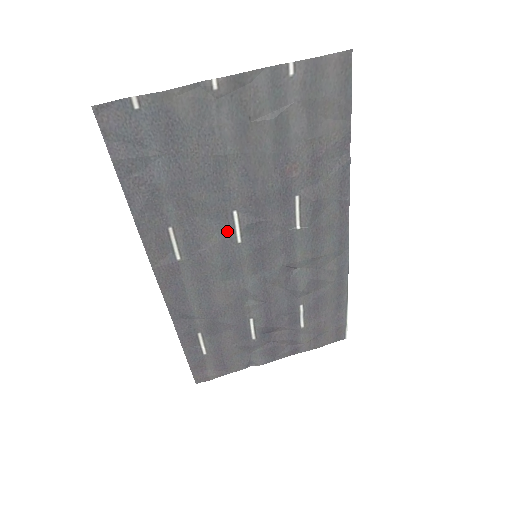
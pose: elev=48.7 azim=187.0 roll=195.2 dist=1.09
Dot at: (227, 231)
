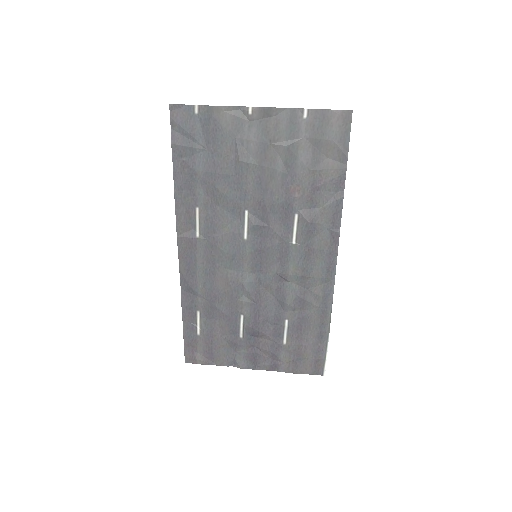
Dot at: (238, 226)
